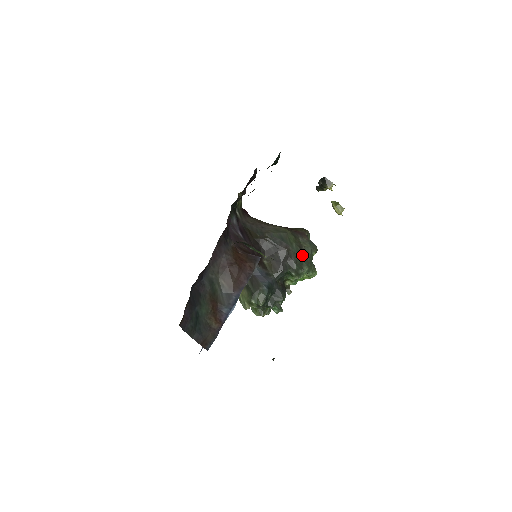
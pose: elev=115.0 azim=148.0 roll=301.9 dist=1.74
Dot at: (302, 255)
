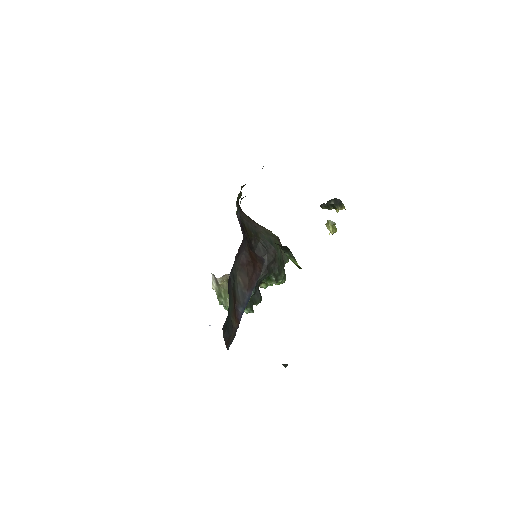
Dot at: (282, 262)
